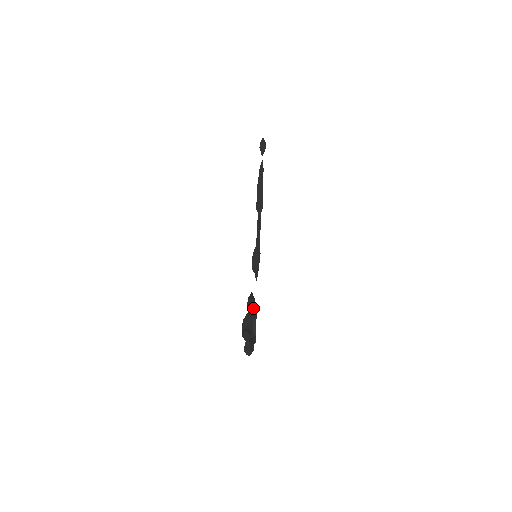
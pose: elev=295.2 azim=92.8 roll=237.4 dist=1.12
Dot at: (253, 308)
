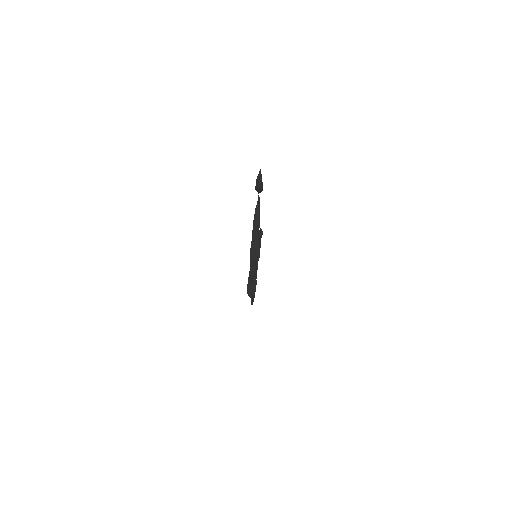
Dot at: occluded
